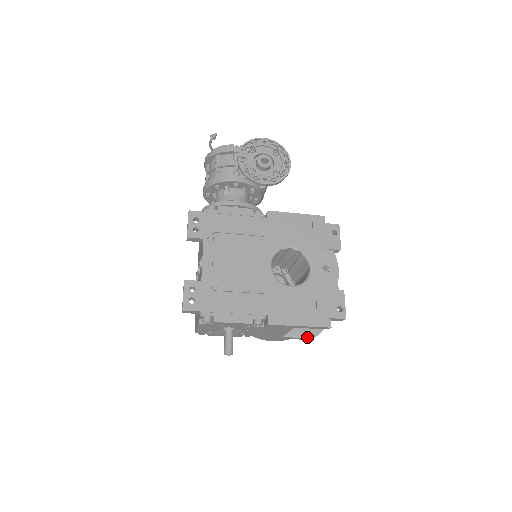
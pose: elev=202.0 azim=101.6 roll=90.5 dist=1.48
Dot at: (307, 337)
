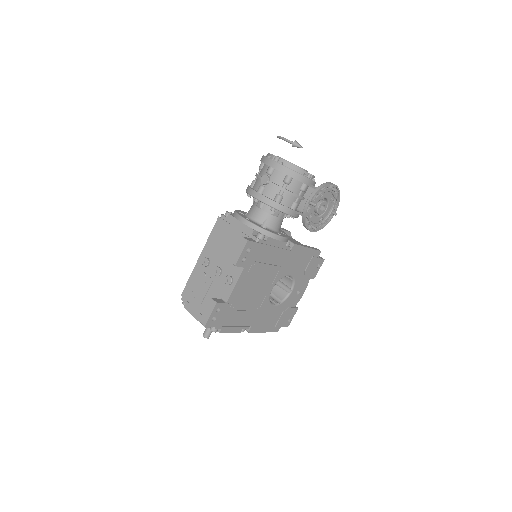
Dot at: occluded
